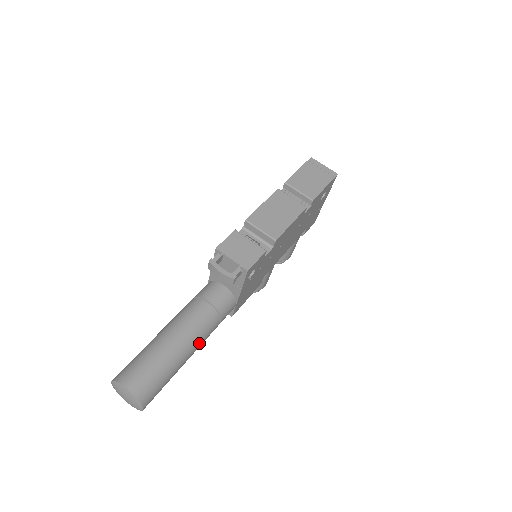
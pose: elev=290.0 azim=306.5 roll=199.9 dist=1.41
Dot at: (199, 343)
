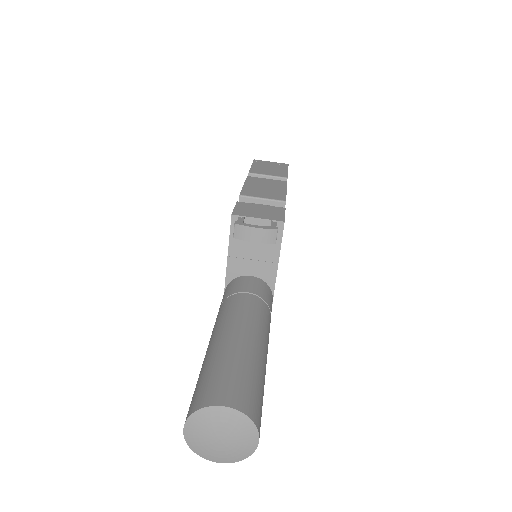
Dot at: (267, 340)
